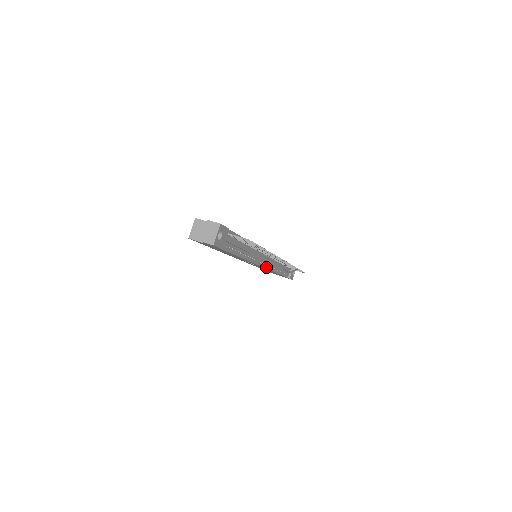
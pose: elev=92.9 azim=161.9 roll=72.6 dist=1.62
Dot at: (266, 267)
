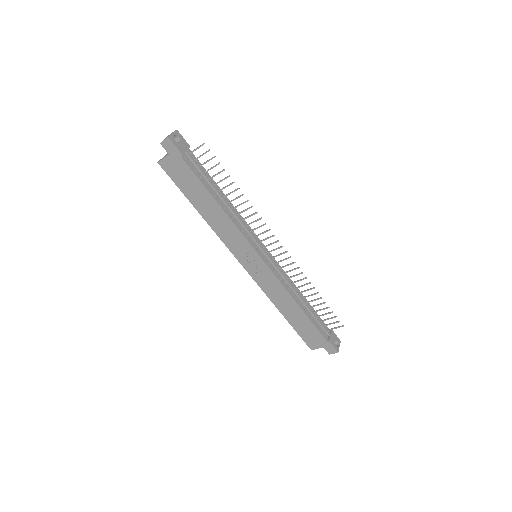
Dot at: (269, 268)
